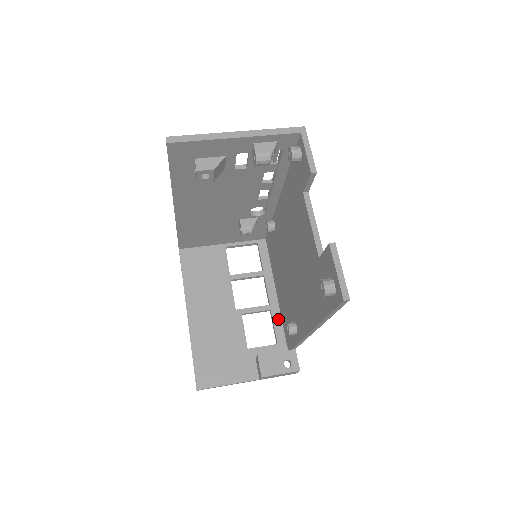
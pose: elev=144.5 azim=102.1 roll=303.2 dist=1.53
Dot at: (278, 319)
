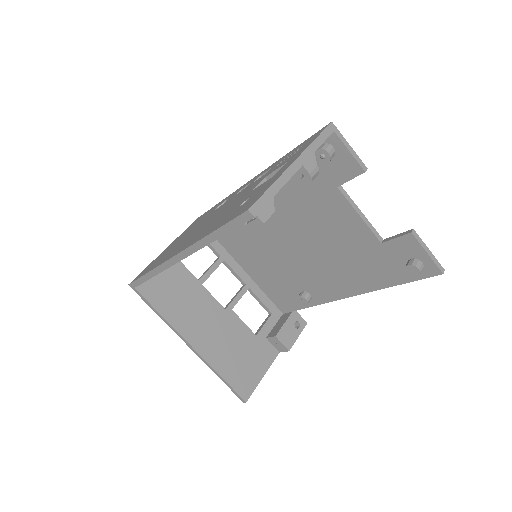
Dot at: (259, 292)
